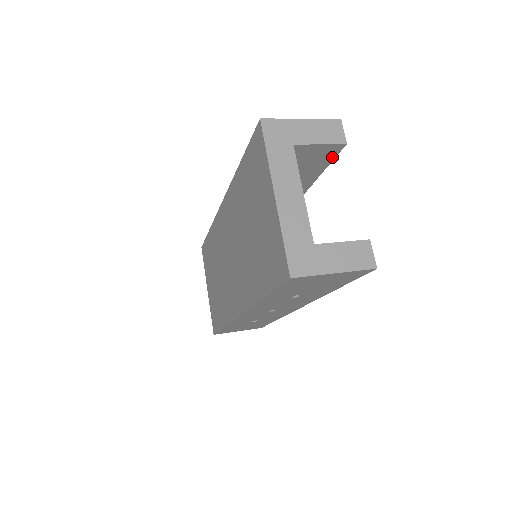
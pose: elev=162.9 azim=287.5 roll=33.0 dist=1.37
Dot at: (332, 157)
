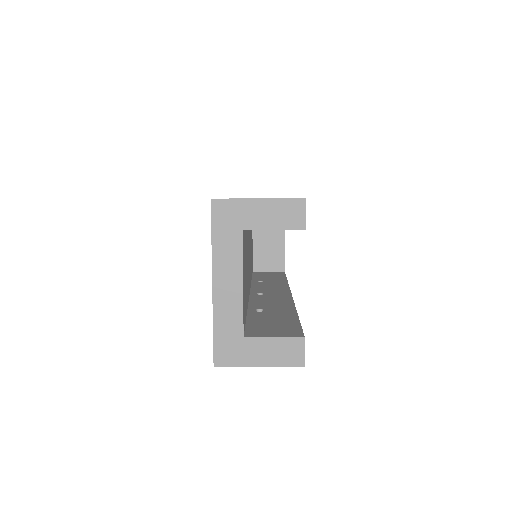
Dot at: occluded
